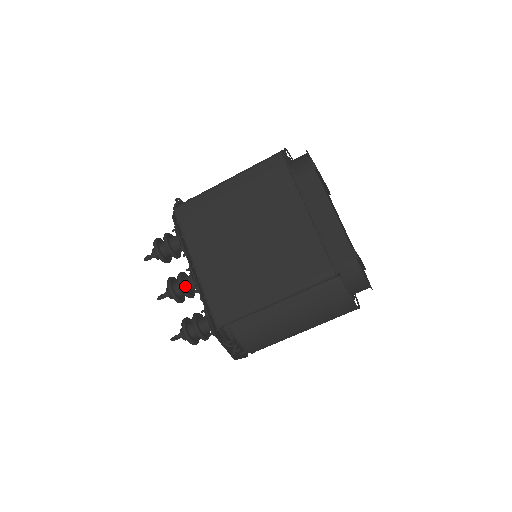
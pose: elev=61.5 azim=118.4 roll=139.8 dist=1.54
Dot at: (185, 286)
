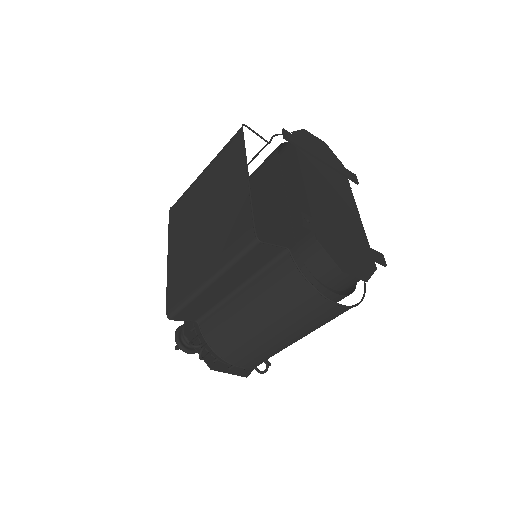
Dot at: occluded
